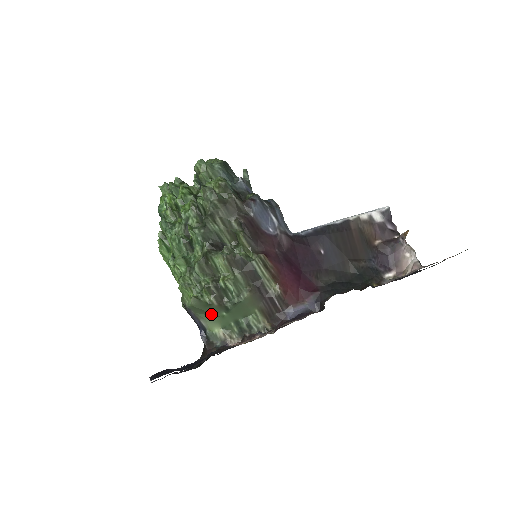
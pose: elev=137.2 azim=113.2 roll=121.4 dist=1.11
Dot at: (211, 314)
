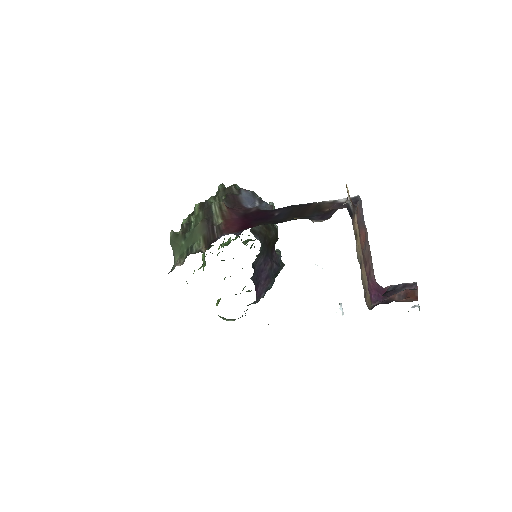
Dot at: (178, 245)
